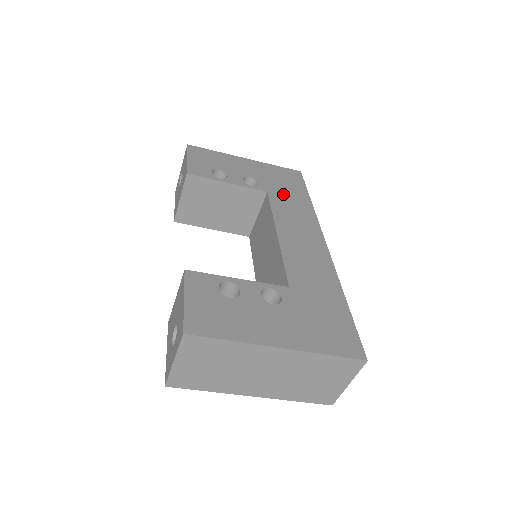
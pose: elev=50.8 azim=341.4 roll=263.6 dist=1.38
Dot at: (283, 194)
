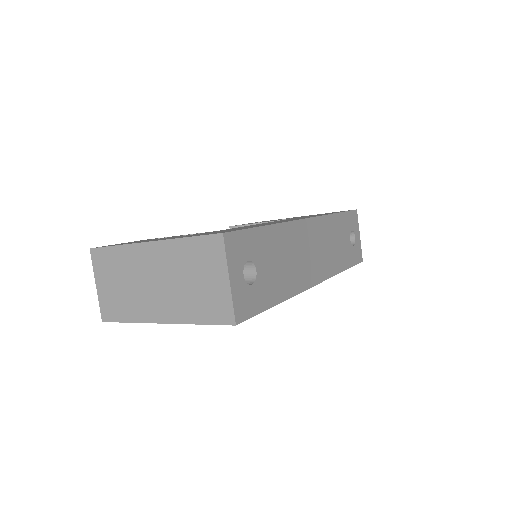
Dot at: occluded
